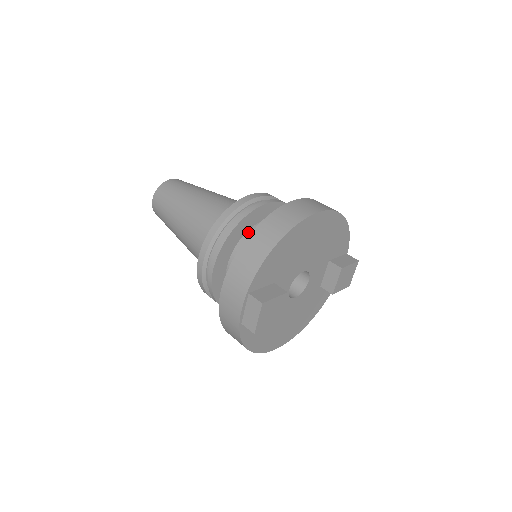
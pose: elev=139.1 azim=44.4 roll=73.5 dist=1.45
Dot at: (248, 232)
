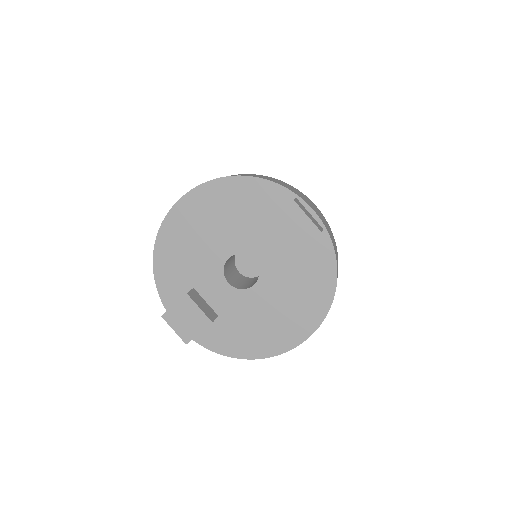
Dot at: occluded
